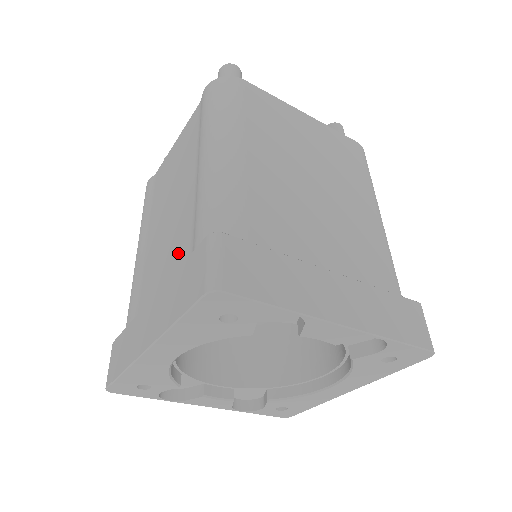
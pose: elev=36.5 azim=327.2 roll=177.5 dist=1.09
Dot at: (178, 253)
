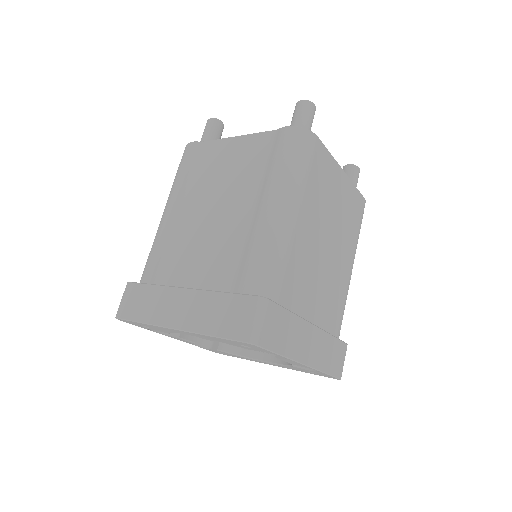
Dot at: (219, 267)
